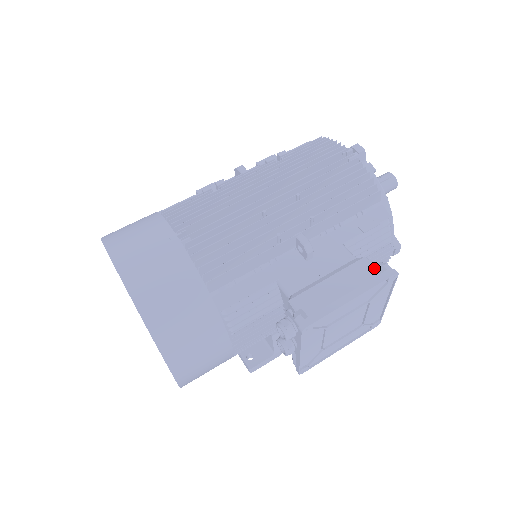
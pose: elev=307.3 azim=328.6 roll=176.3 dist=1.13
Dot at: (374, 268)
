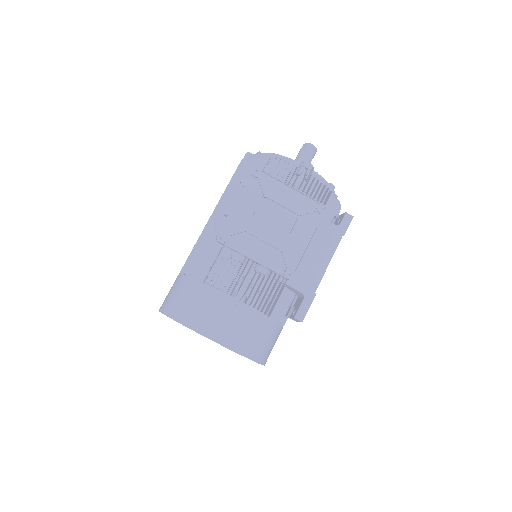
Dot at: occluded
